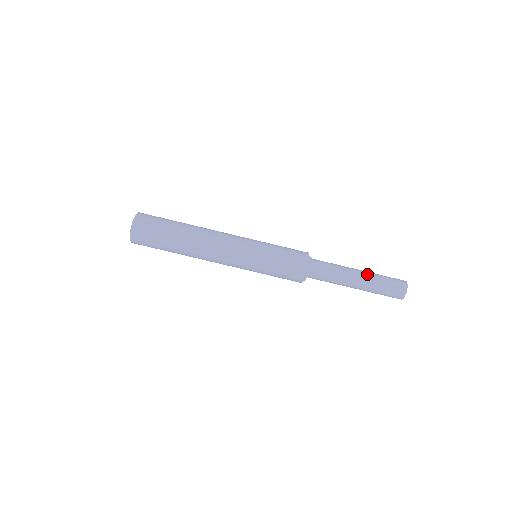
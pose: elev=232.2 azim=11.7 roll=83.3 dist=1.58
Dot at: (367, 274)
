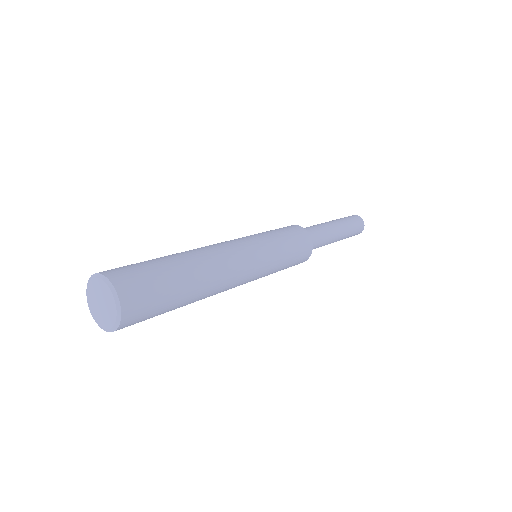
Dot at: (341, 224)
